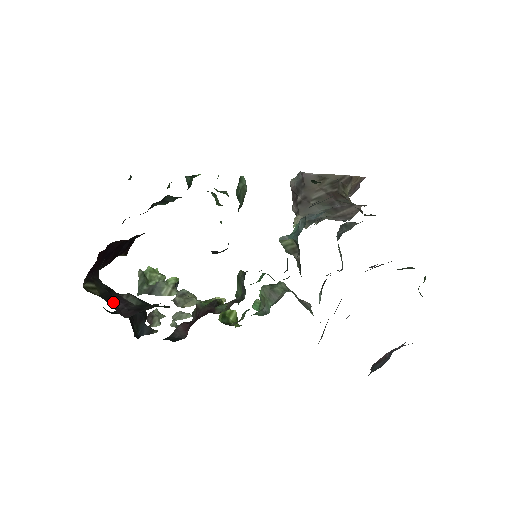
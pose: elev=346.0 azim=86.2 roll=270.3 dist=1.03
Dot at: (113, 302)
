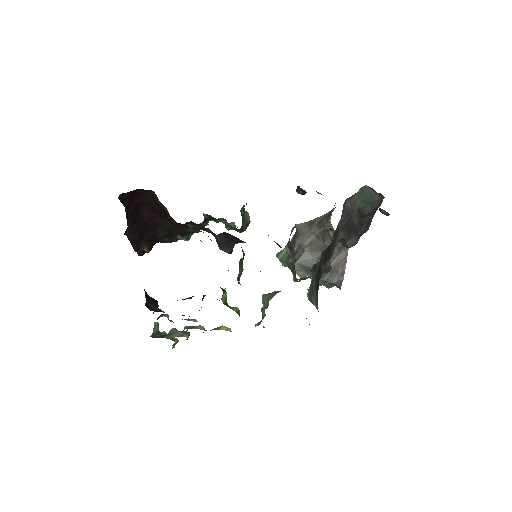
Dot at: occluded
